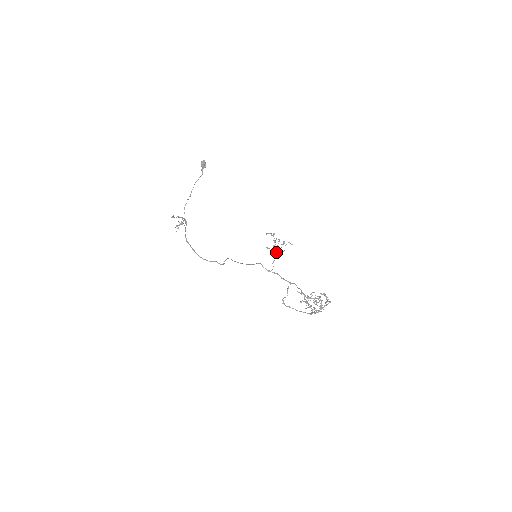
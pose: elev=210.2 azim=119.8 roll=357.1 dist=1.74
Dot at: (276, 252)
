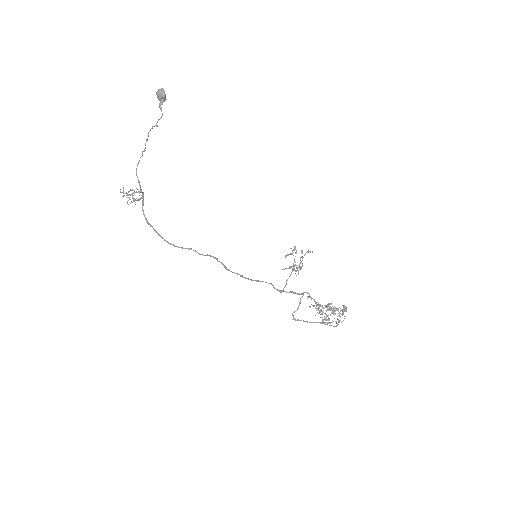
Dot at: (292, 269)
